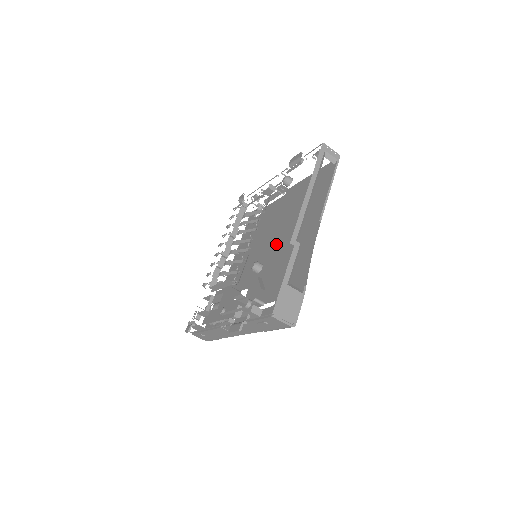
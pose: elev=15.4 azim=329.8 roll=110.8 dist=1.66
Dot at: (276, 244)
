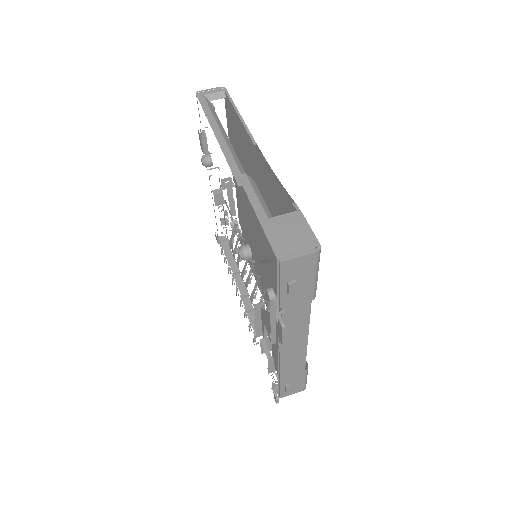
Dot at: (259, 224)
